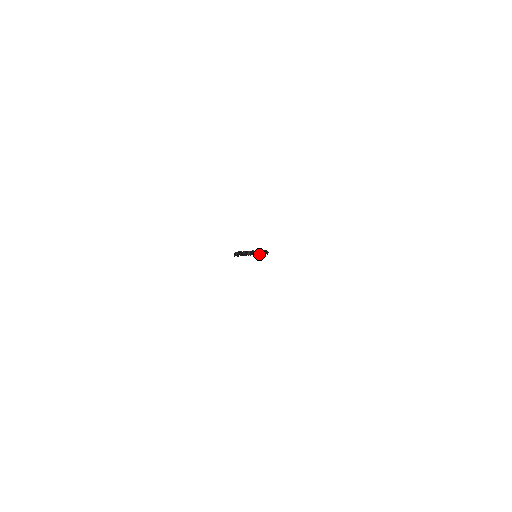
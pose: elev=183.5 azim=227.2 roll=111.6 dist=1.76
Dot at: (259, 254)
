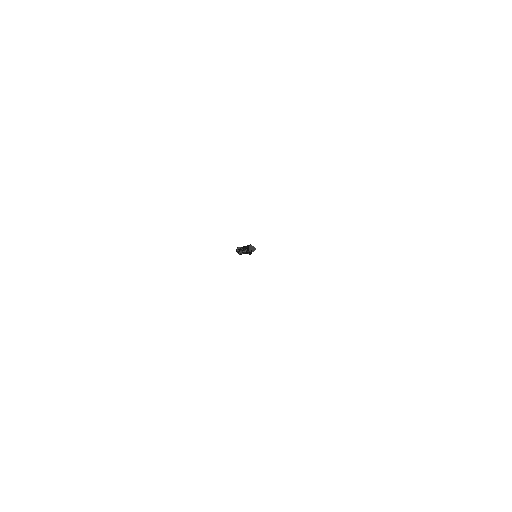
Dot at: (249, 251)
